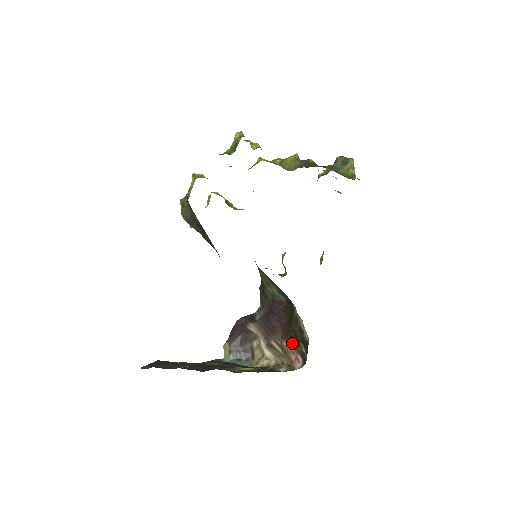
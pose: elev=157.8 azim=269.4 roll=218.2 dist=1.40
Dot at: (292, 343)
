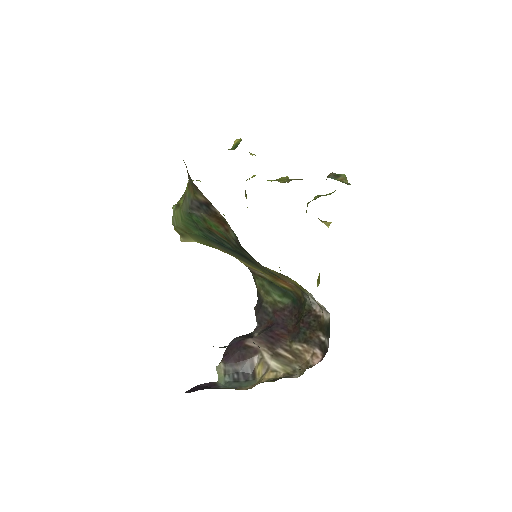
Dot at: (305, 340)
